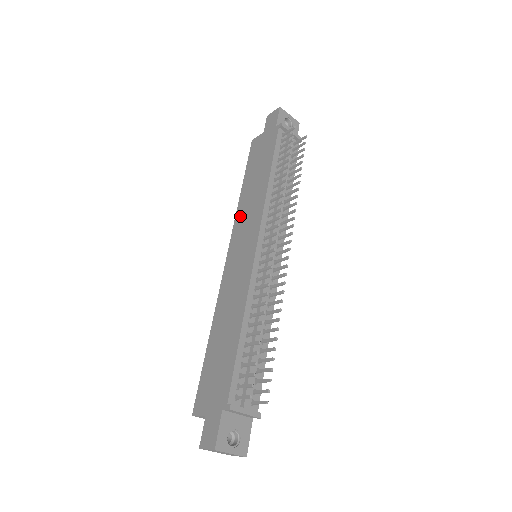
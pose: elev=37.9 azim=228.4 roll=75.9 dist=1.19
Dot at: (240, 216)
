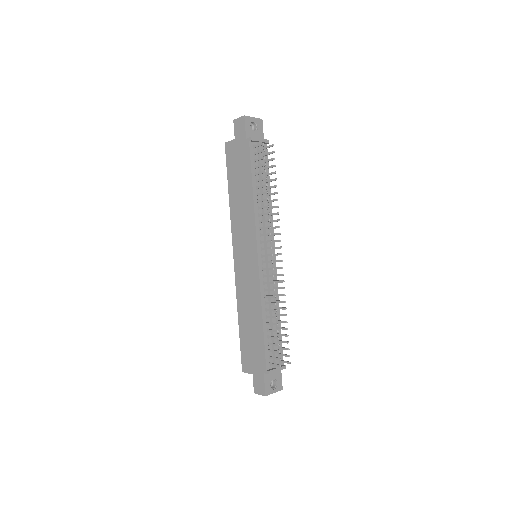
Dot at: (235, 224)
